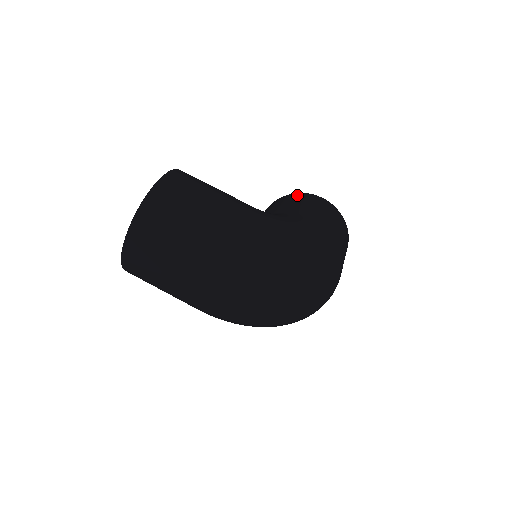
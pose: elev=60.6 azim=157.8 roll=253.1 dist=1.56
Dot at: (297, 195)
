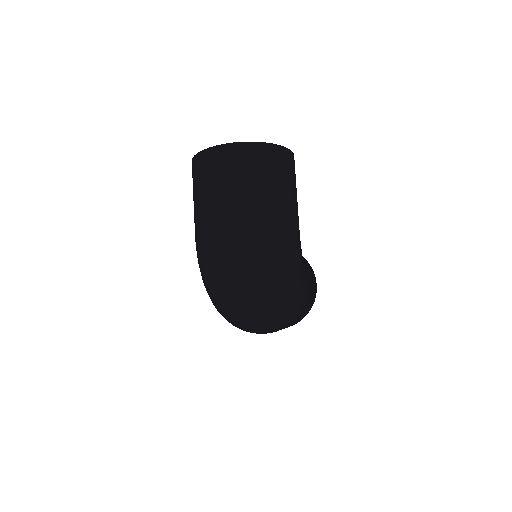
Dot at: occluded
